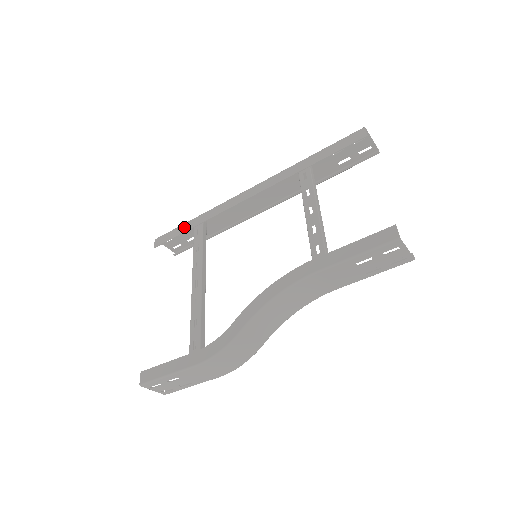
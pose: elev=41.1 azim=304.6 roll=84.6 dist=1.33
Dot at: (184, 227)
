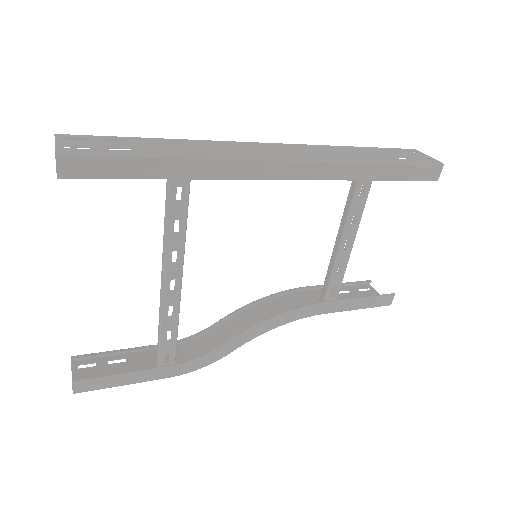
Dot at: (147, 168)
